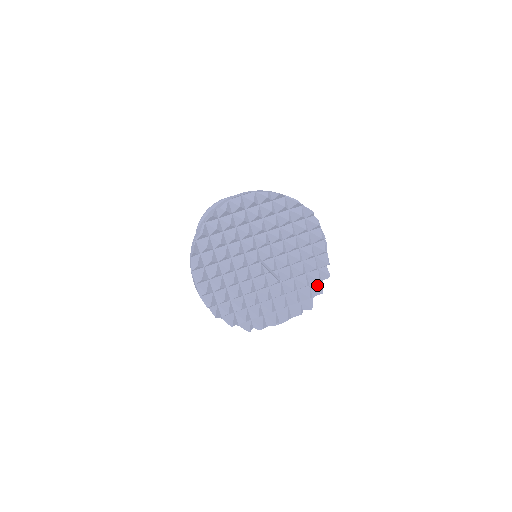
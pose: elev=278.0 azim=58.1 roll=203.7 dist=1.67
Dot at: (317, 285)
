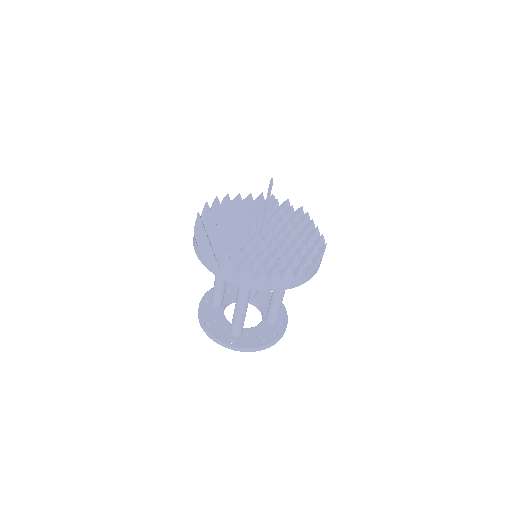
Dot at: occluded
